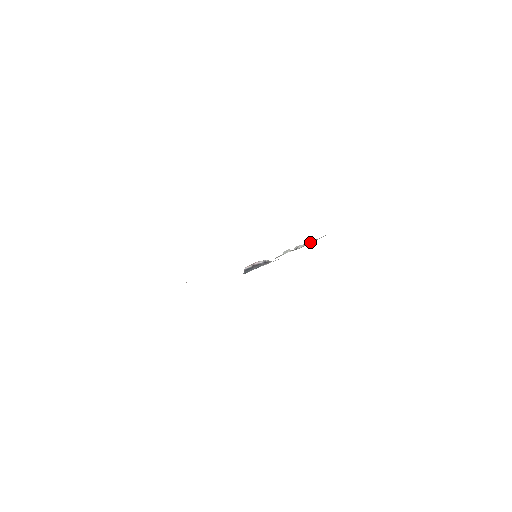
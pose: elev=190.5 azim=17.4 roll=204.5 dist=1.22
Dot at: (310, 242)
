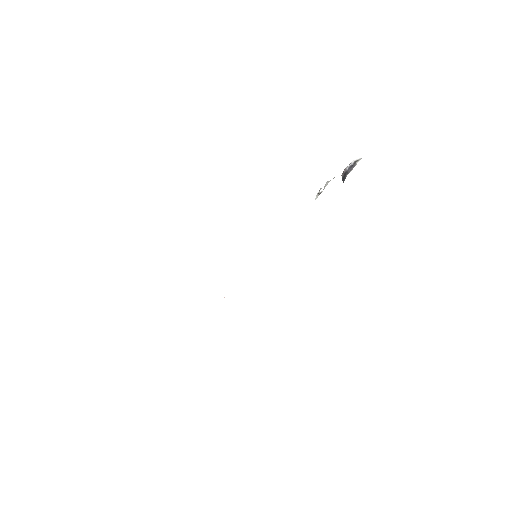
Dot at: occluded
